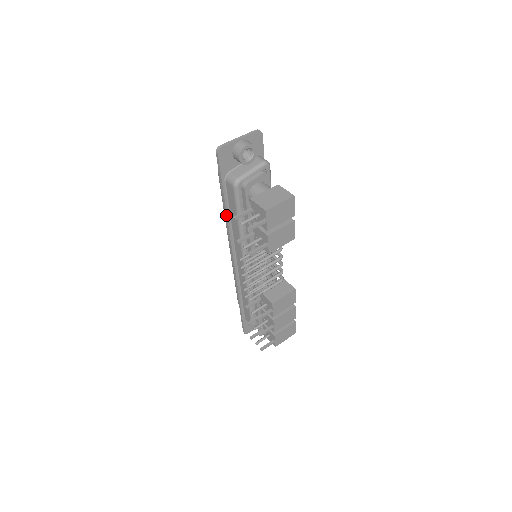
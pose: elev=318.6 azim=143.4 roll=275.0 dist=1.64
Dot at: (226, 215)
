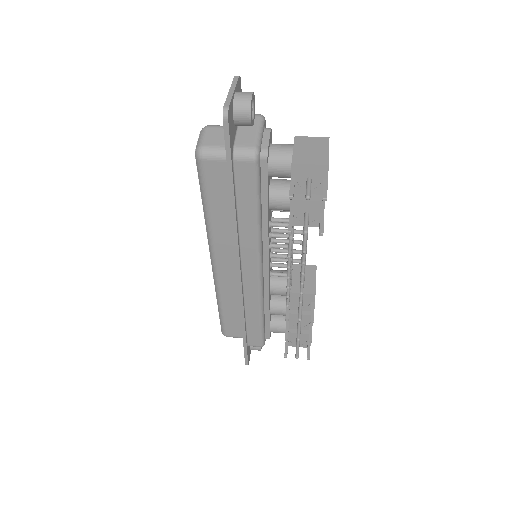
Dot at: (234, 214)
